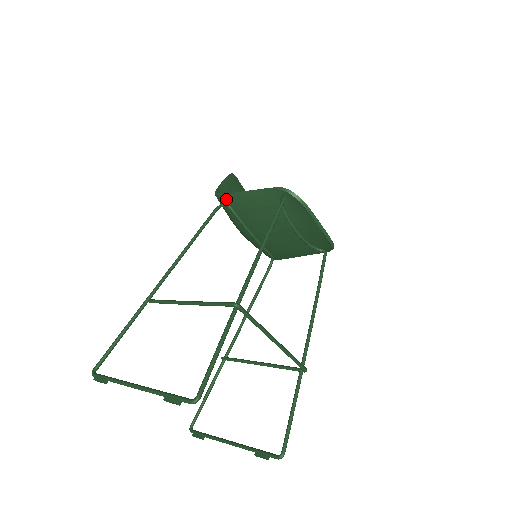
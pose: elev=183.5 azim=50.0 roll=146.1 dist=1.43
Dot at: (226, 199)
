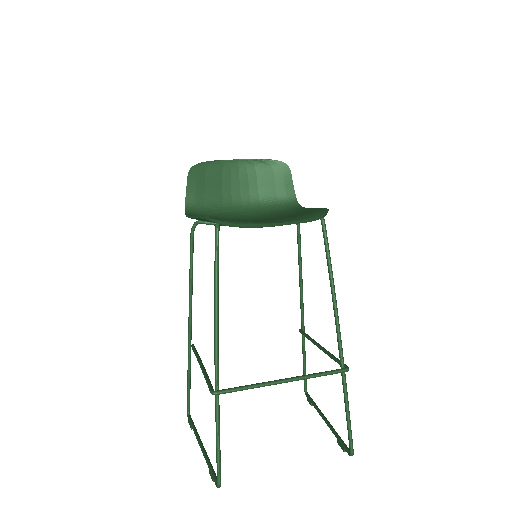
Dot at: occluded
